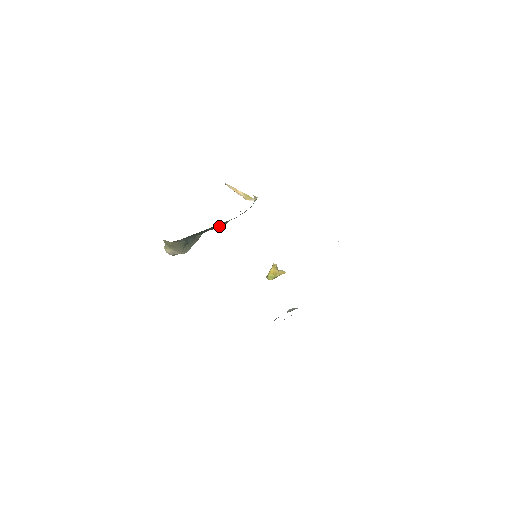
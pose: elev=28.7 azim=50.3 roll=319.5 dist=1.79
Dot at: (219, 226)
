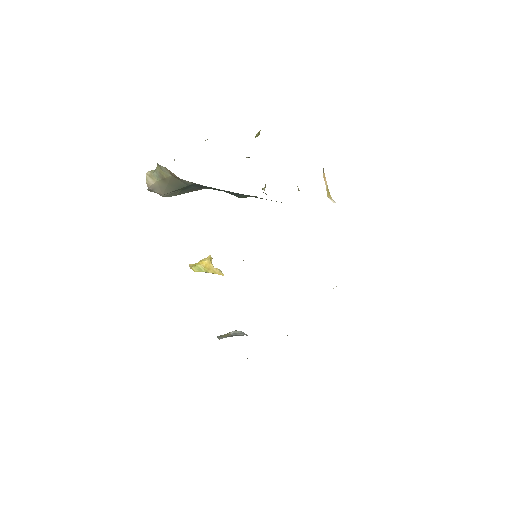
Dot at: (242, 195)
